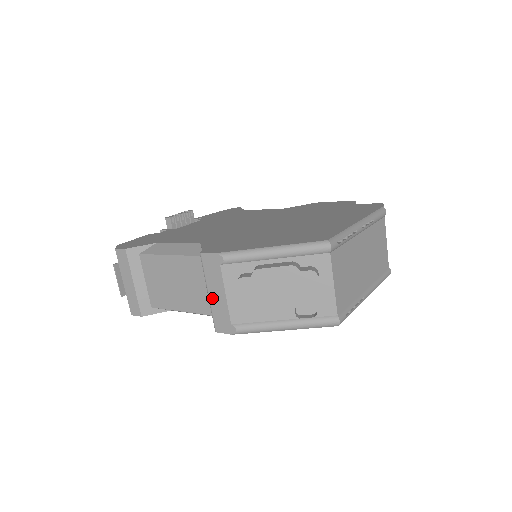
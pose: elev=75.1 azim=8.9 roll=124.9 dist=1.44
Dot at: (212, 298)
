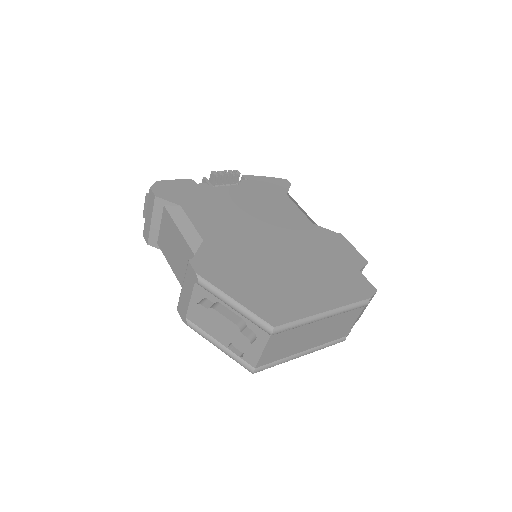
Dot at: (183, 292)
